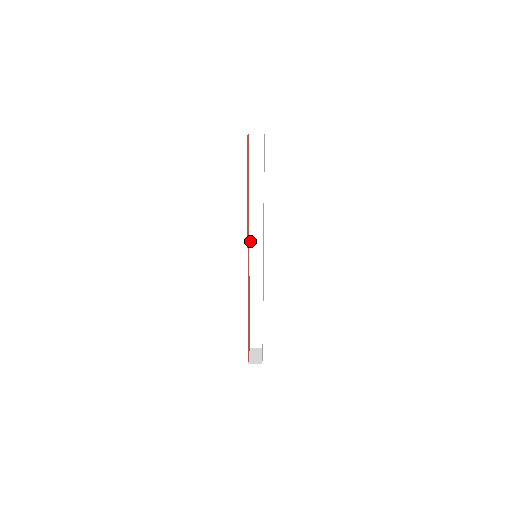
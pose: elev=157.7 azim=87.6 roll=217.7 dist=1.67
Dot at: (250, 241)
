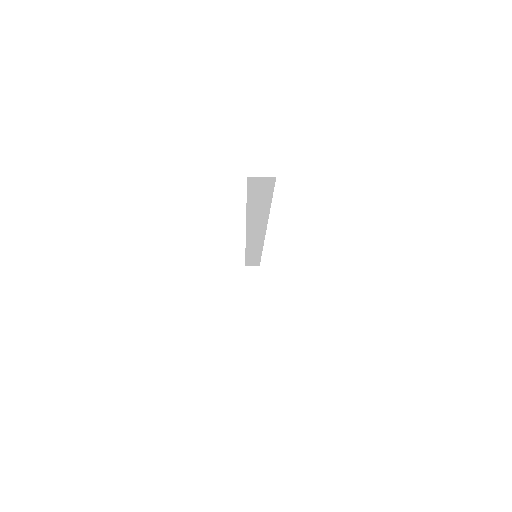
Dot at: (247, 233)
